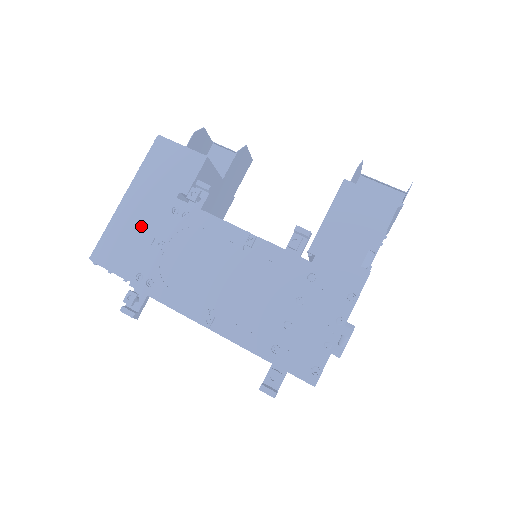
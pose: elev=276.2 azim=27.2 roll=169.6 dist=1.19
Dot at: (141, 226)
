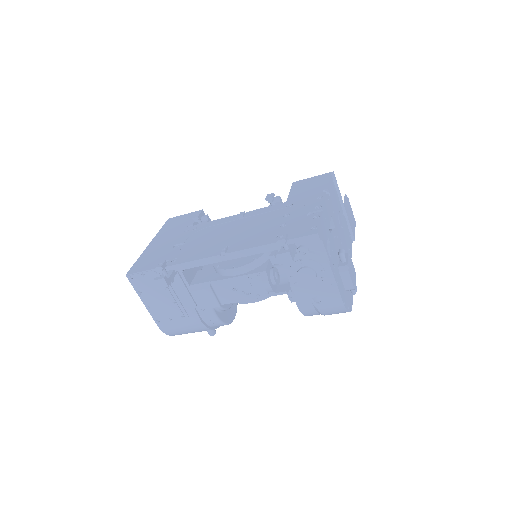
Dot at: (163, 247)
